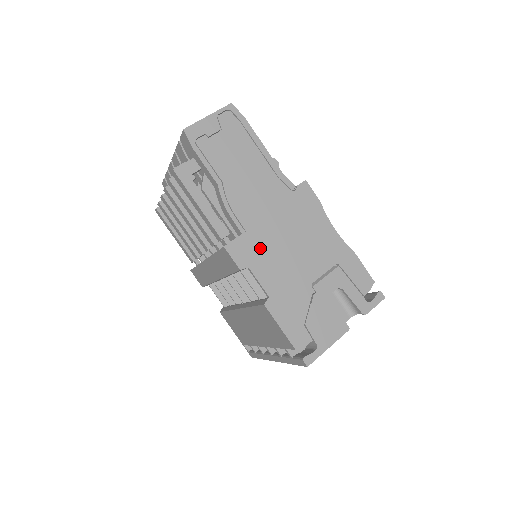
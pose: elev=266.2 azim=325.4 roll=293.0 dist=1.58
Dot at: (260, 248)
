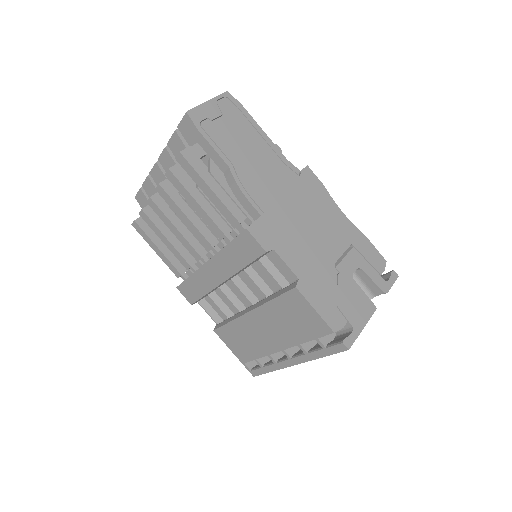
Dot at: (280, 230)
